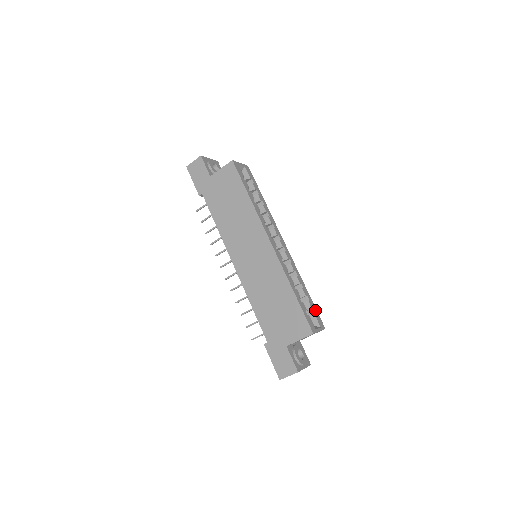
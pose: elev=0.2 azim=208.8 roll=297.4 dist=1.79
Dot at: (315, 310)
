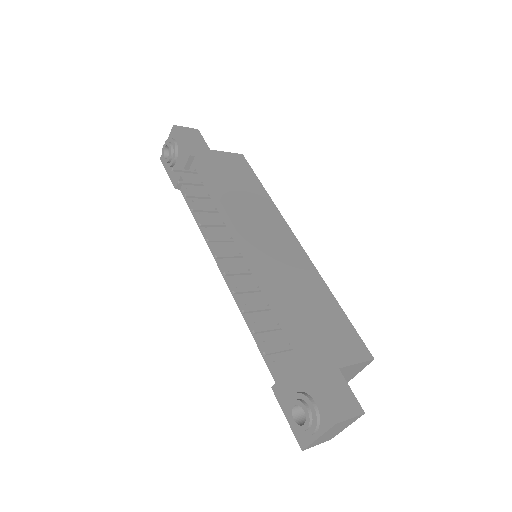
Dot at: occluded
